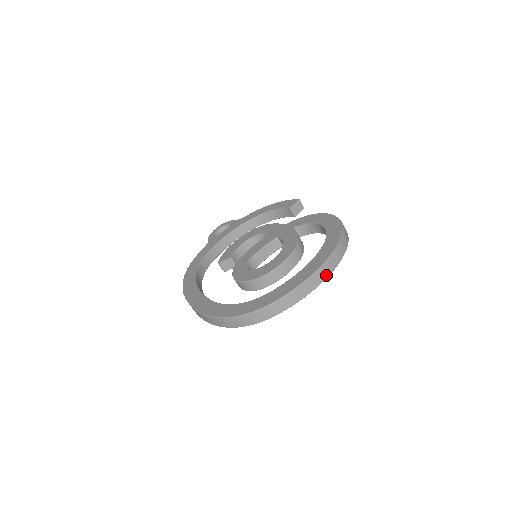
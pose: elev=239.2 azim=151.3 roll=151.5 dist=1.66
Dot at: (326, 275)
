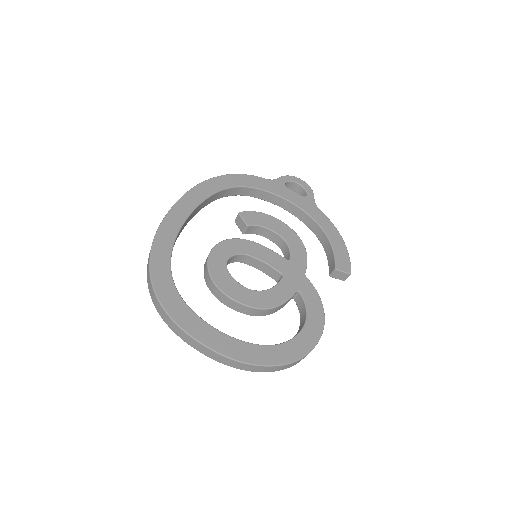
Dot at: (228, 364)
